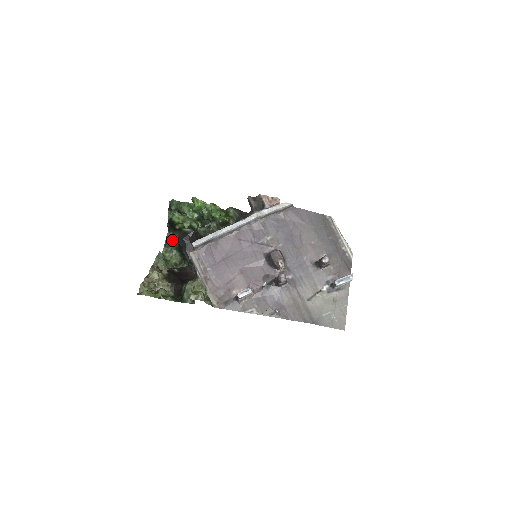
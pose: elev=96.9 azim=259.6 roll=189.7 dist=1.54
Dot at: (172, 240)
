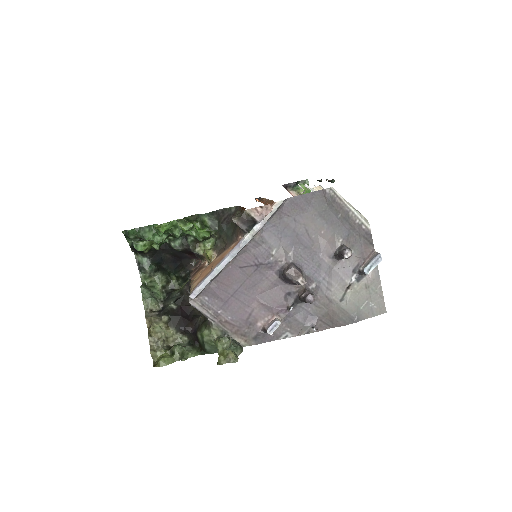
Dot at: (145, 263)
